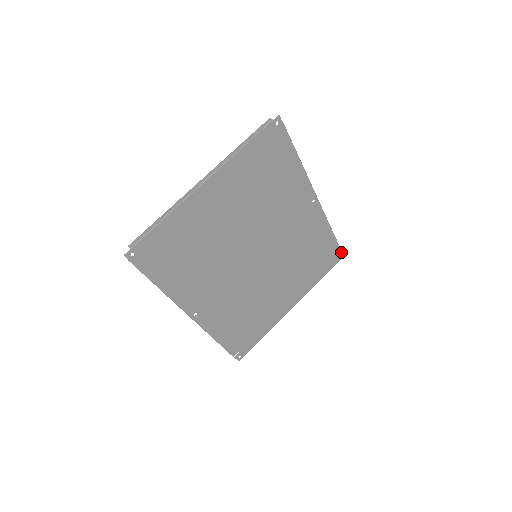
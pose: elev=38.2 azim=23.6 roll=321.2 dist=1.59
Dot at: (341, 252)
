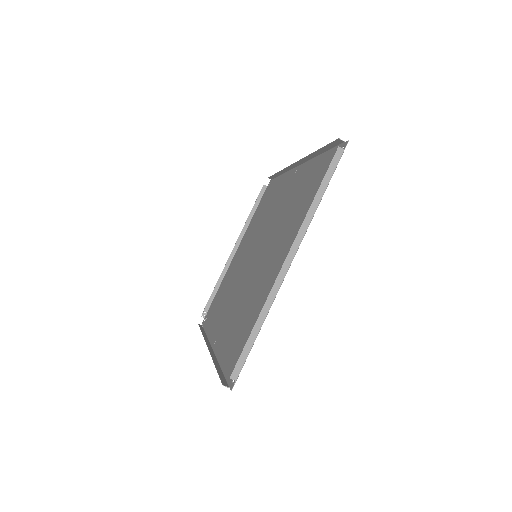
Dot at: (272, 180)
